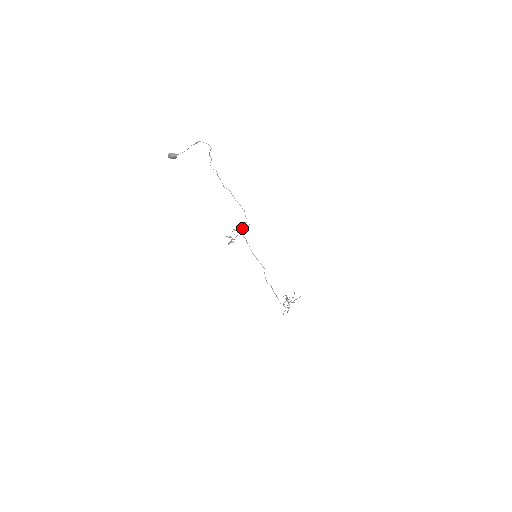
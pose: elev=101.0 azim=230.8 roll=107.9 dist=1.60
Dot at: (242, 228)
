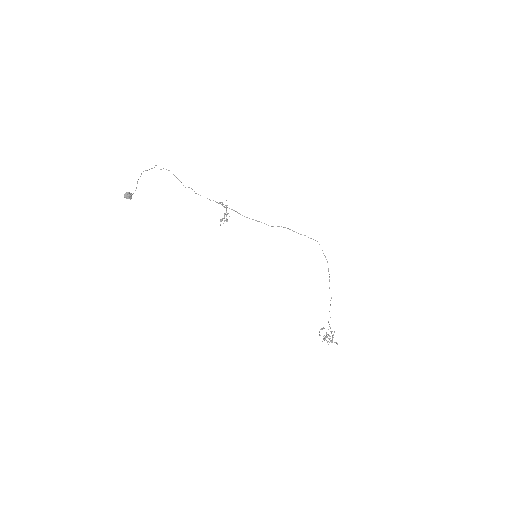
Dot at: (224, 207)
